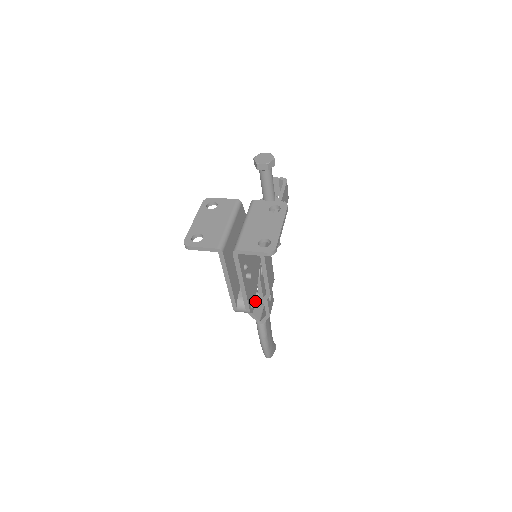
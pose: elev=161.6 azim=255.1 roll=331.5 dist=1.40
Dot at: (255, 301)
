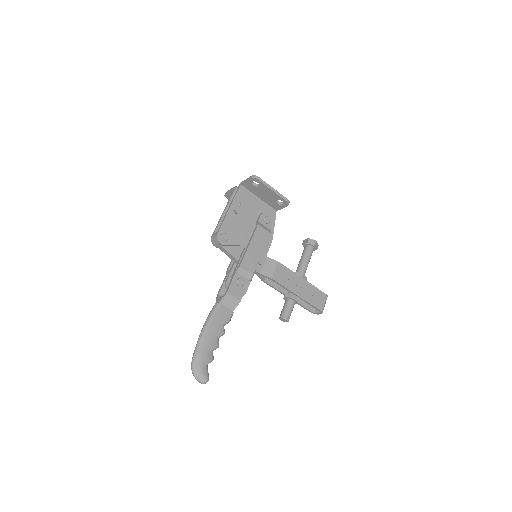
Dot at: occluded
